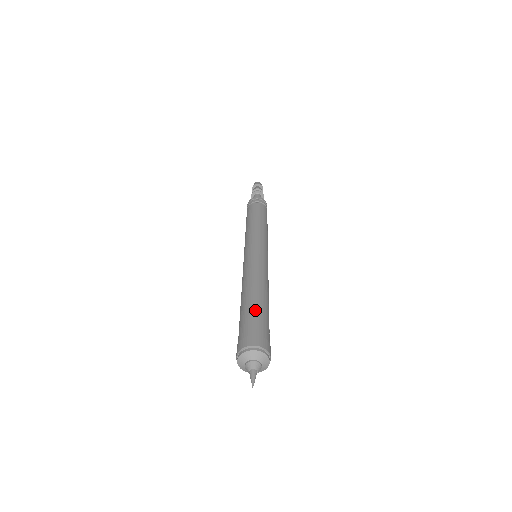
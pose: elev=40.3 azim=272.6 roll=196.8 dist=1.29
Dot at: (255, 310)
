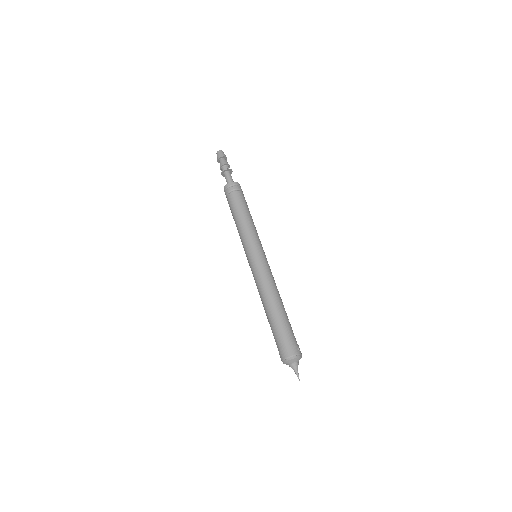
Dot at: (276, 326)
